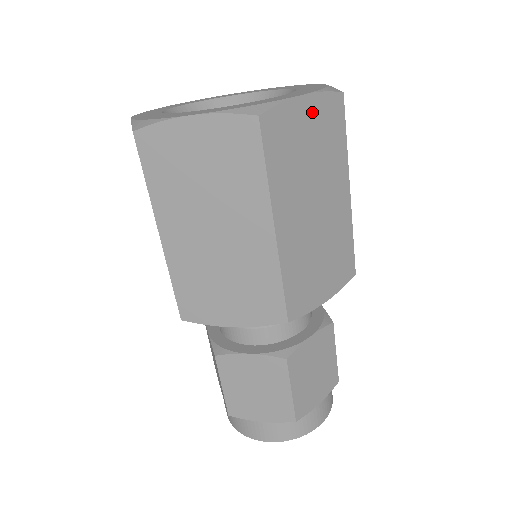
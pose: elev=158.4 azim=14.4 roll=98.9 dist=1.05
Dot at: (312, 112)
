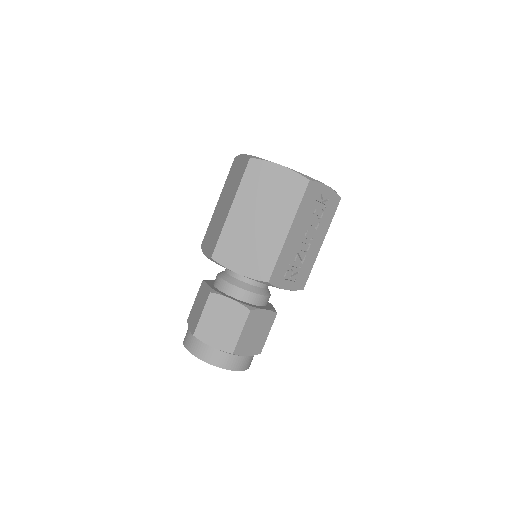
Dot at: (282, 175)
